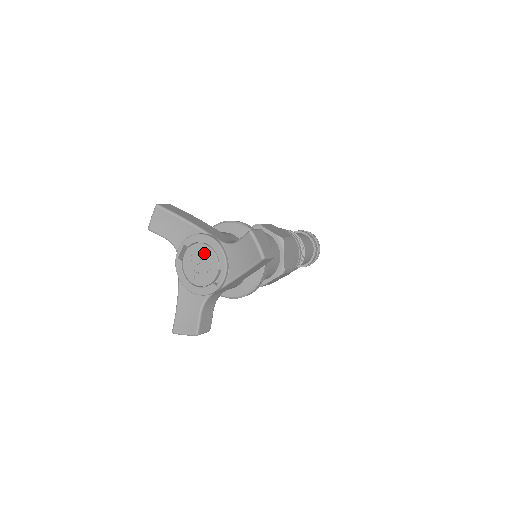
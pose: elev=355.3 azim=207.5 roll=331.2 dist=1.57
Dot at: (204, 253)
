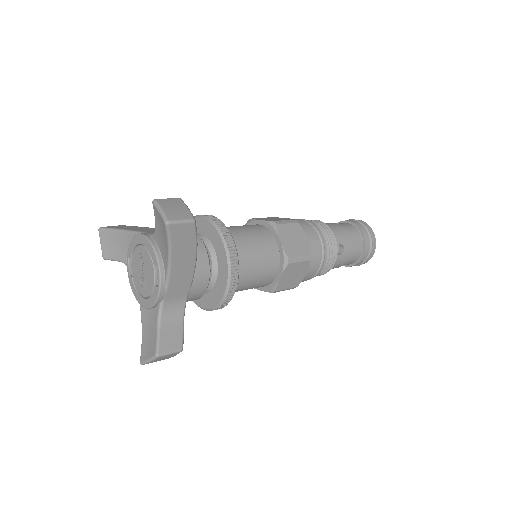
Dot at: (141, 256)
